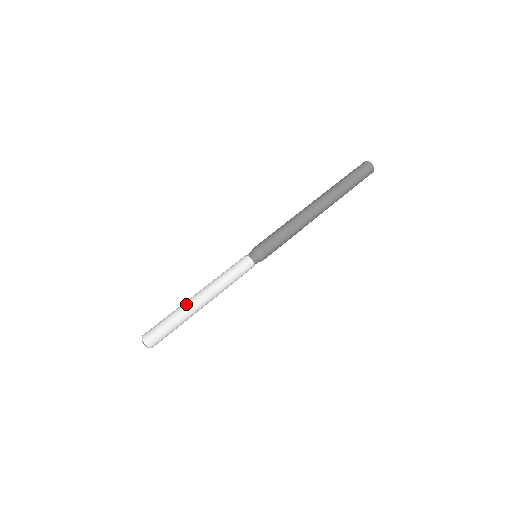
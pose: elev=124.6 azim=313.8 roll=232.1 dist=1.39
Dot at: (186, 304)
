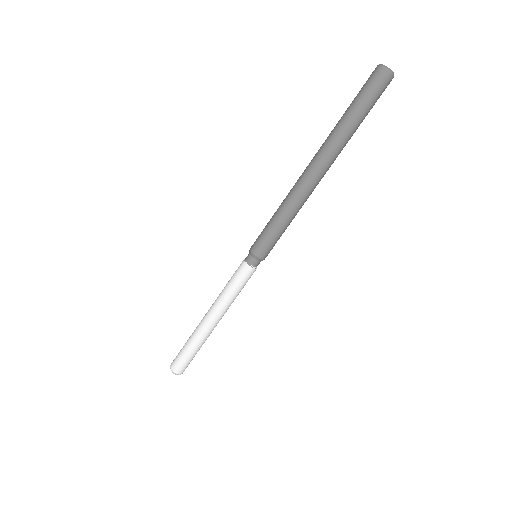
Dot at: (196, 329)
